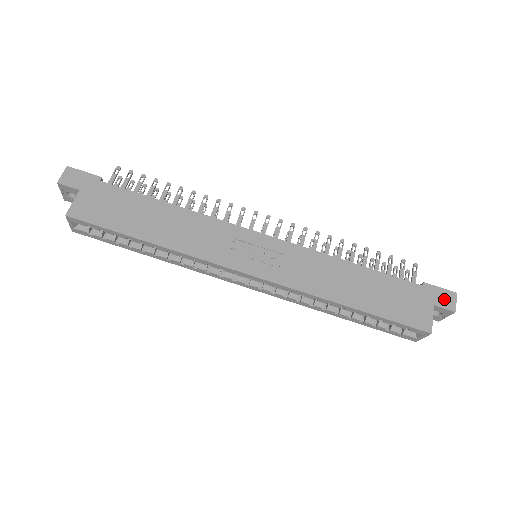
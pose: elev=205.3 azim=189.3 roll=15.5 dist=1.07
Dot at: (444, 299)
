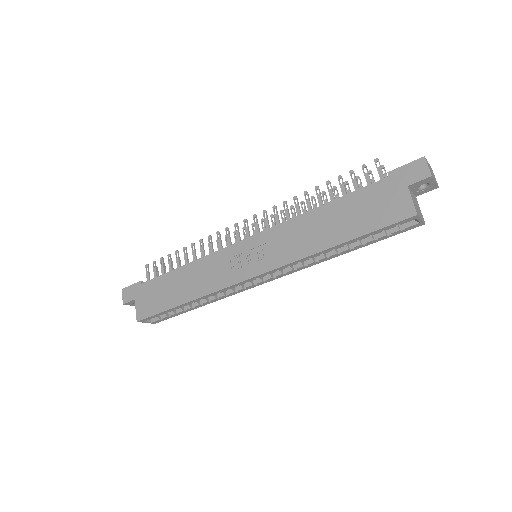
Dot at: (414, 173)
